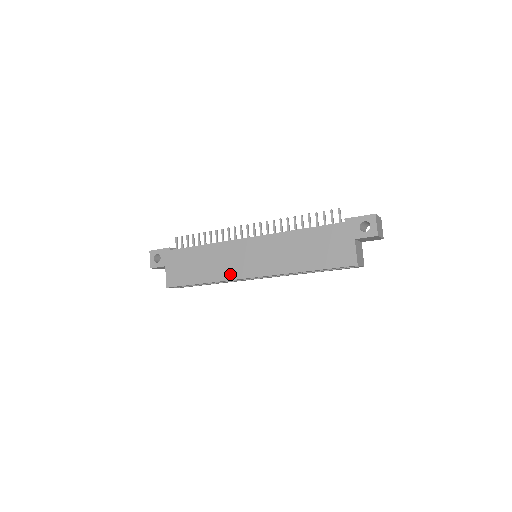
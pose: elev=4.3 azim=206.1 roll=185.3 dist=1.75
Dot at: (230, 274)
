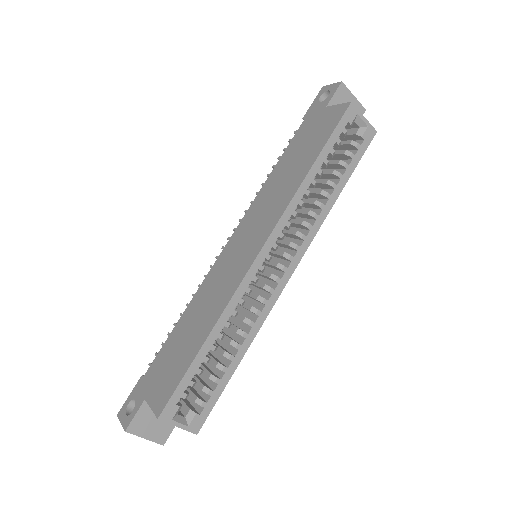
Dot at: (232, 286)
